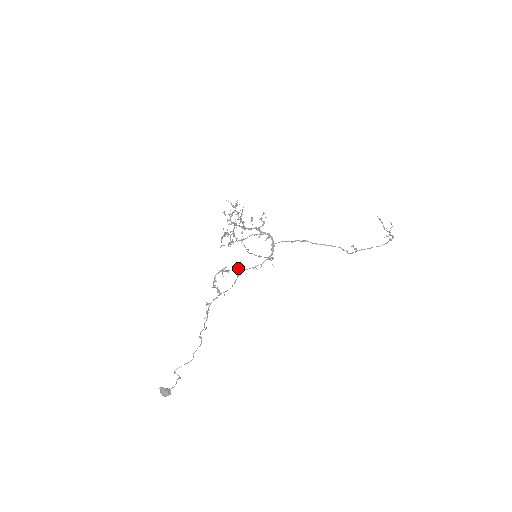
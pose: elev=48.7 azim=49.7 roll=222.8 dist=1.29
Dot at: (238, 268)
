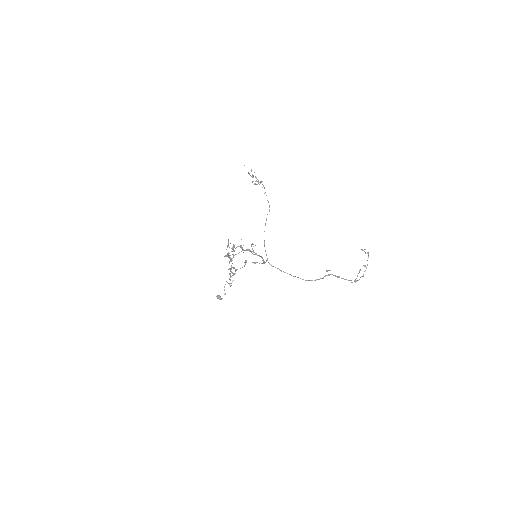
Dot at: occluded
